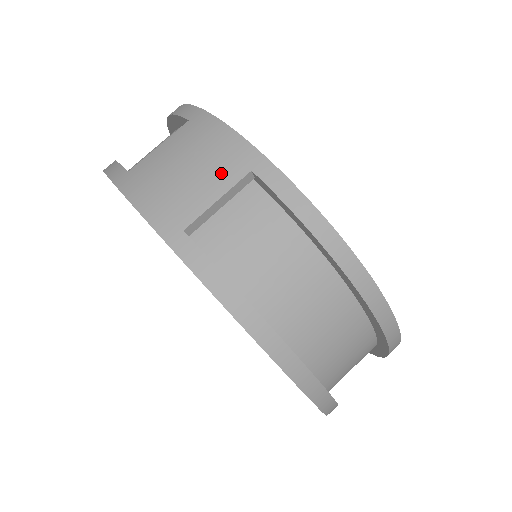
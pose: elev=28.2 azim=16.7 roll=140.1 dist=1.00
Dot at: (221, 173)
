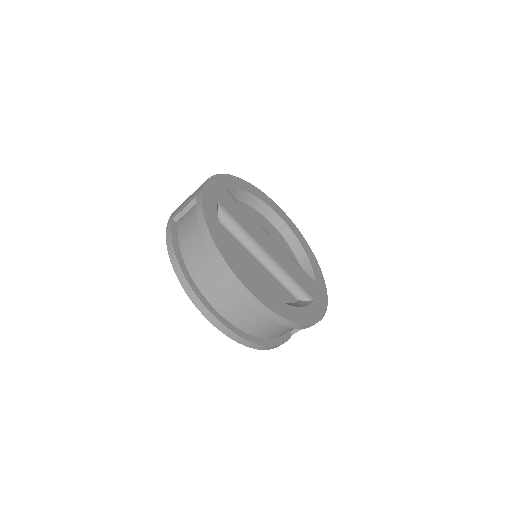
Dot at: (191, 198)
